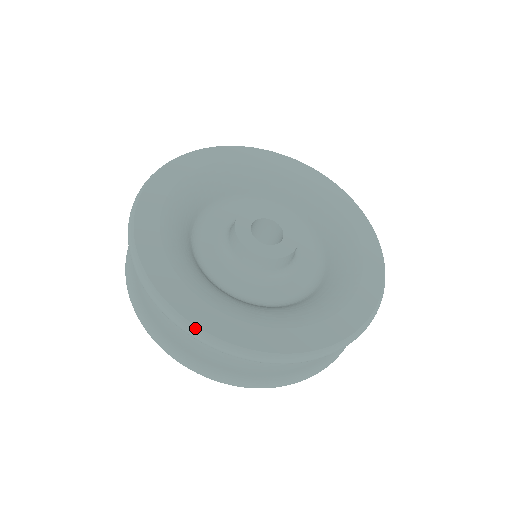
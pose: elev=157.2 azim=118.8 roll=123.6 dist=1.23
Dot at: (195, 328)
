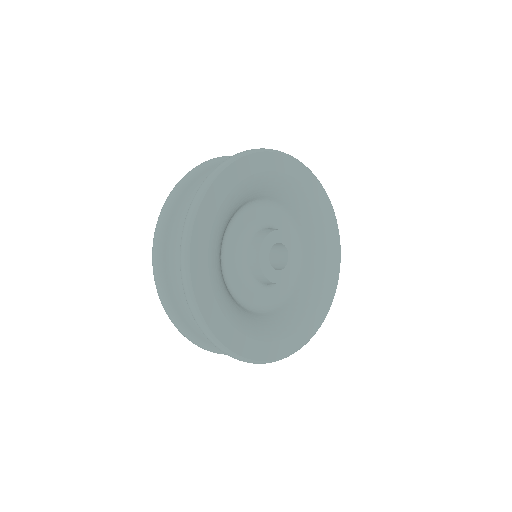
Dot at: (230, 352)
